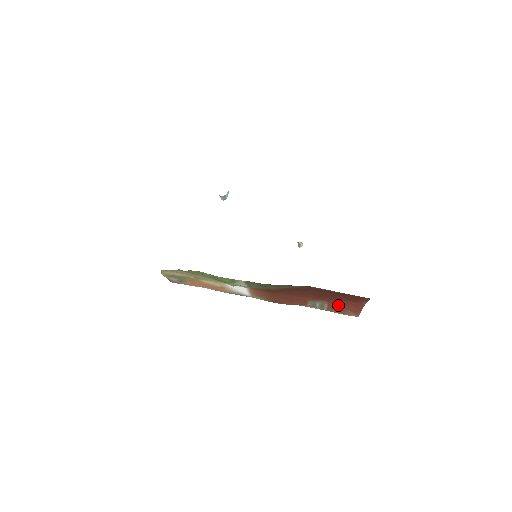
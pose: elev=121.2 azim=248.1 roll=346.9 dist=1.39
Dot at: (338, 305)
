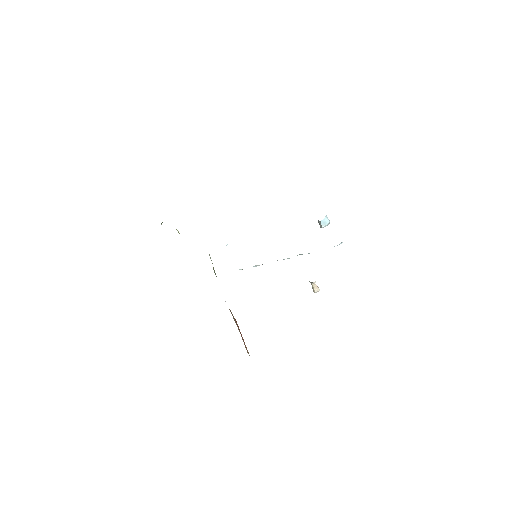
Dot at: occluded
